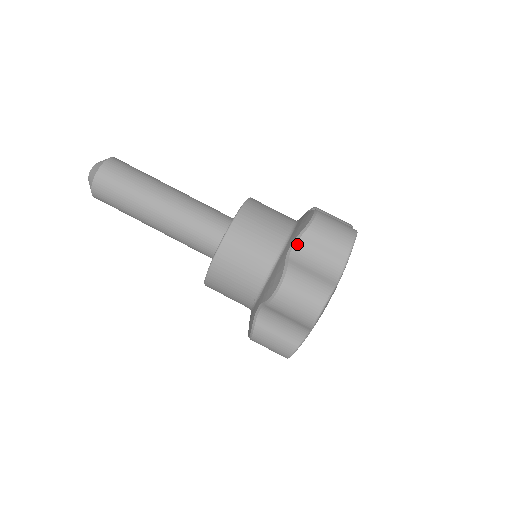
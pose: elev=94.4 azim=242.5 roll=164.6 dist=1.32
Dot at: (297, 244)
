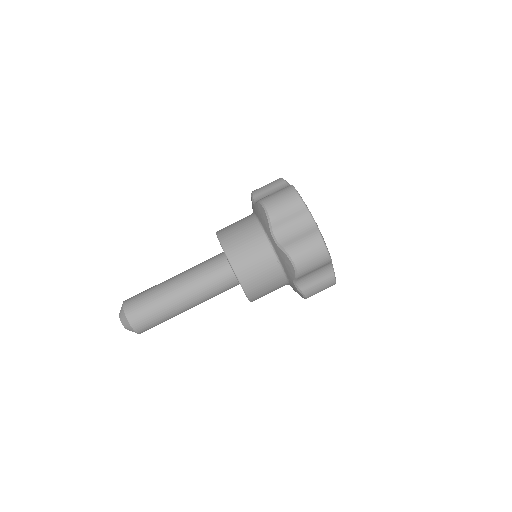
Dot at: (255, 200)
